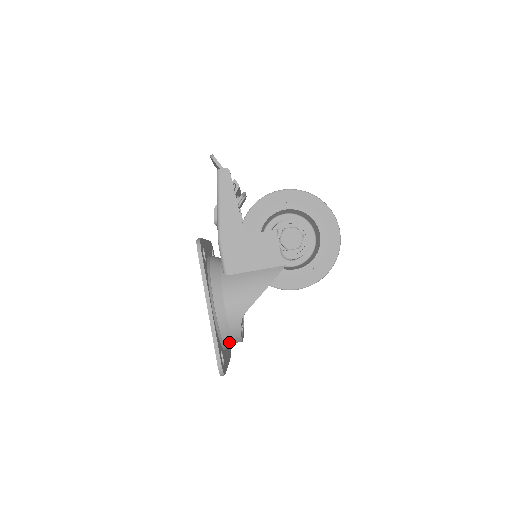
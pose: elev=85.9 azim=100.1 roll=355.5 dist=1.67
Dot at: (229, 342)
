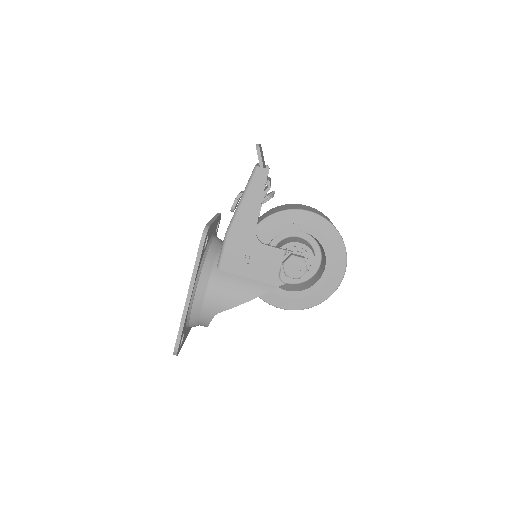
Dot at: (195, 325)
